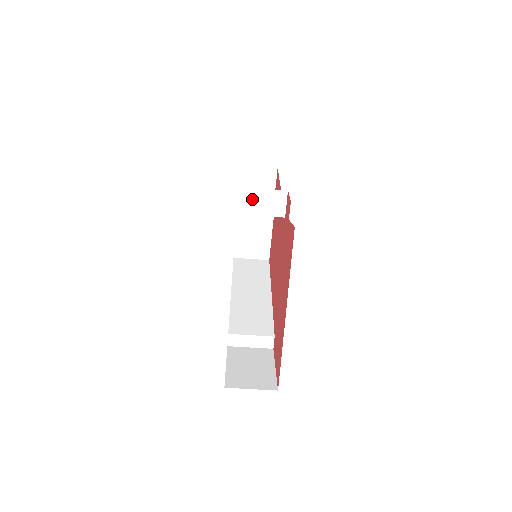
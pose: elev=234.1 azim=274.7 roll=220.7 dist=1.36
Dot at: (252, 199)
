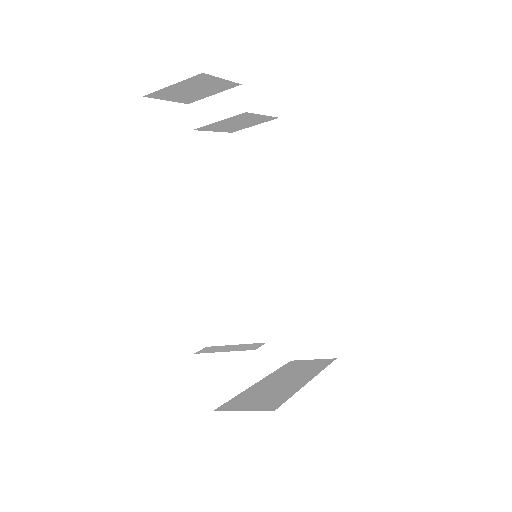
Dot at: occluded
